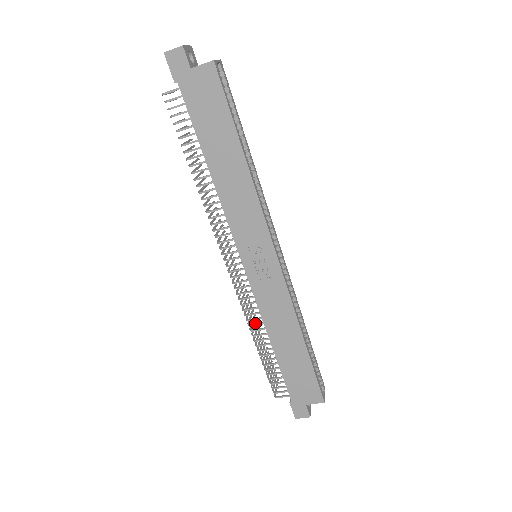
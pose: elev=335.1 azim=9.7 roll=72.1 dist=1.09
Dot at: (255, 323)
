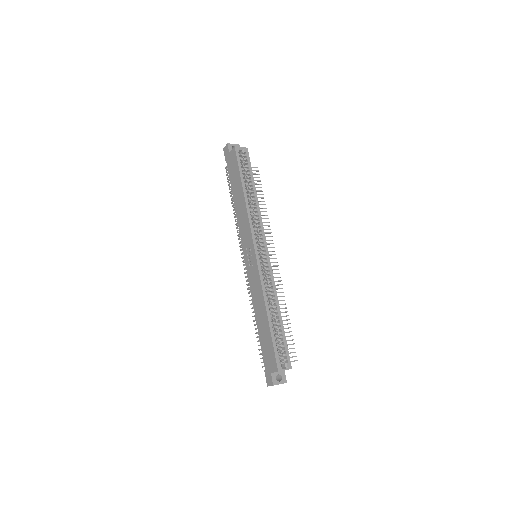
Dot at: occluded
